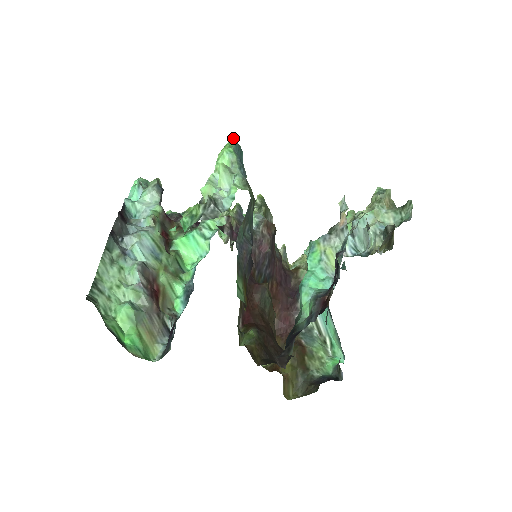
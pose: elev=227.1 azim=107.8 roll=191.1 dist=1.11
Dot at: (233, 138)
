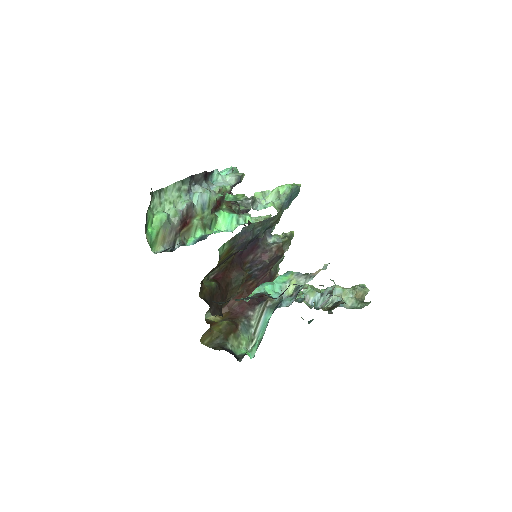
Dot at: (300, 184)
